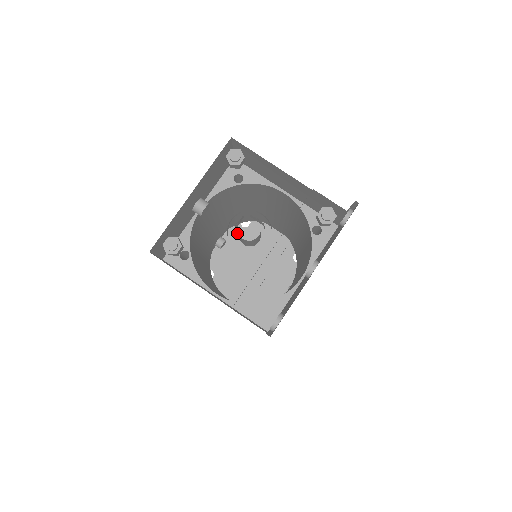
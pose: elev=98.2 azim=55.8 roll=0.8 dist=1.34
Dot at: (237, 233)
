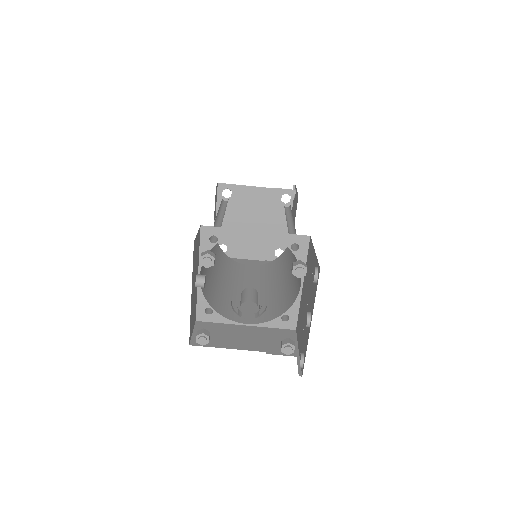
Dot at: occluded
